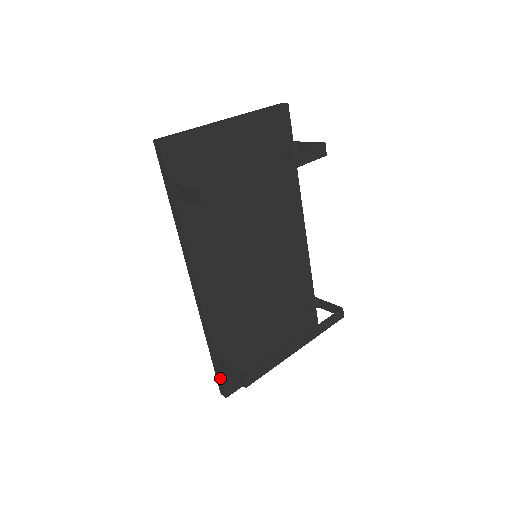
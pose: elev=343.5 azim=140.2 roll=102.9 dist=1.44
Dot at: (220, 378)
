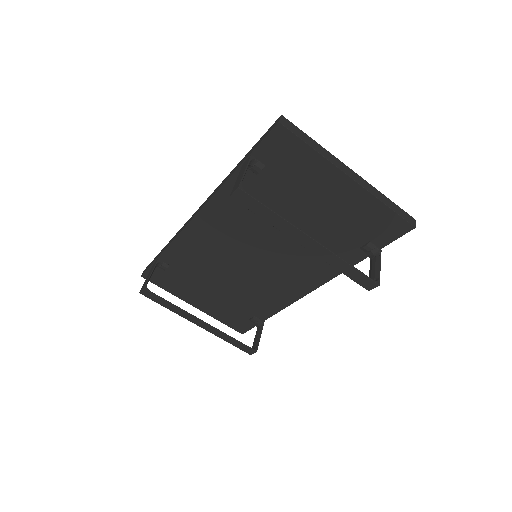
Dot at: (150, 265)
